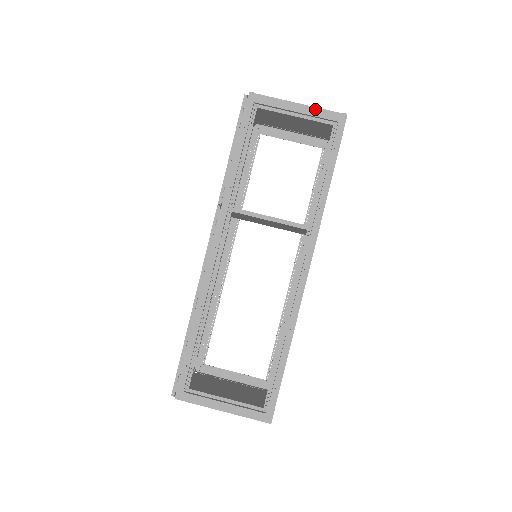
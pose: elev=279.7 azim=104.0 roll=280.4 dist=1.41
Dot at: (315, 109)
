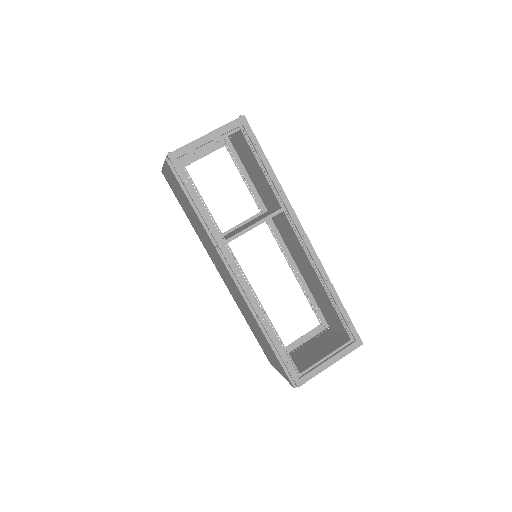
Dot at: (221, 129)
